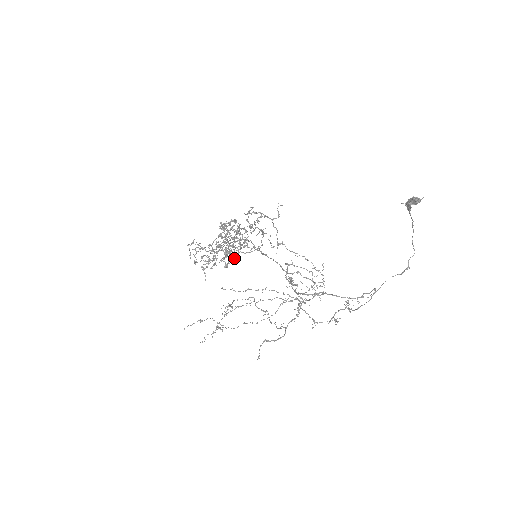
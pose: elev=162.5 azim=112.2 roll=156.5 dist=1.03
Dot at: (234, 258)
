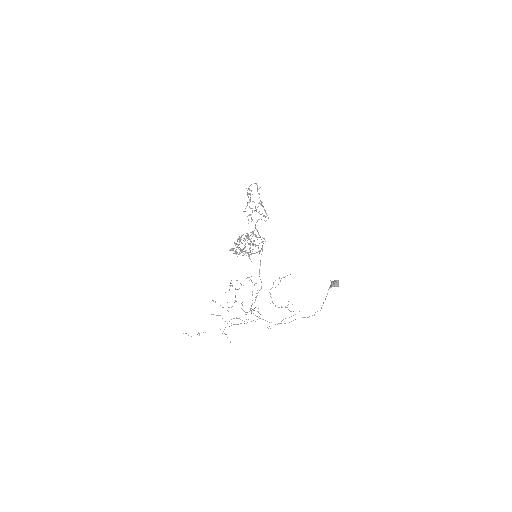
Dot at: (243, 255)
